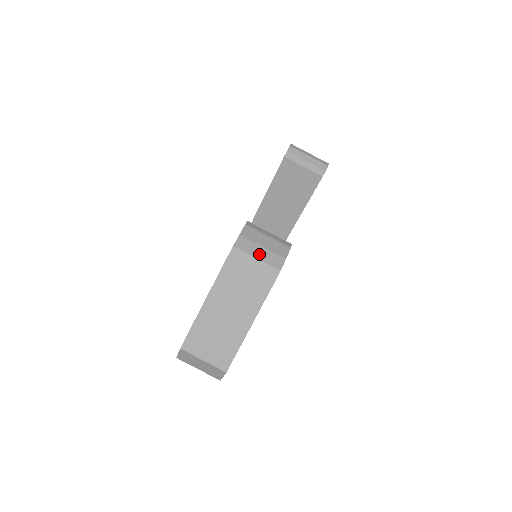
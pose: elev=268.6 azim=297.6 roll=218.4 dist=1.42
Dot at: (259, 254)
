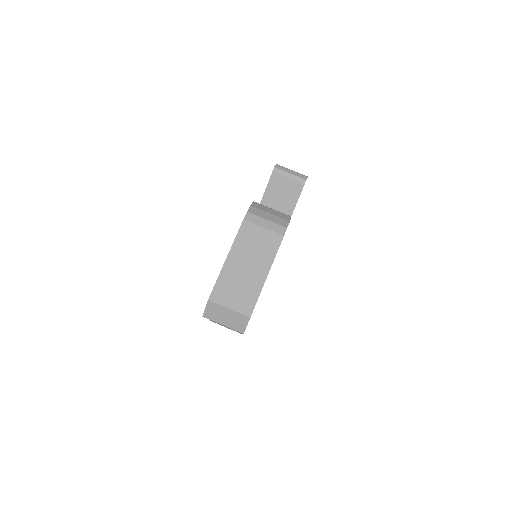
Dot at: (268, 217)
